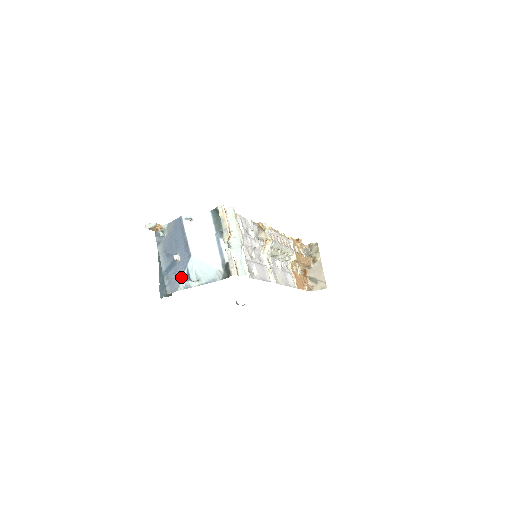
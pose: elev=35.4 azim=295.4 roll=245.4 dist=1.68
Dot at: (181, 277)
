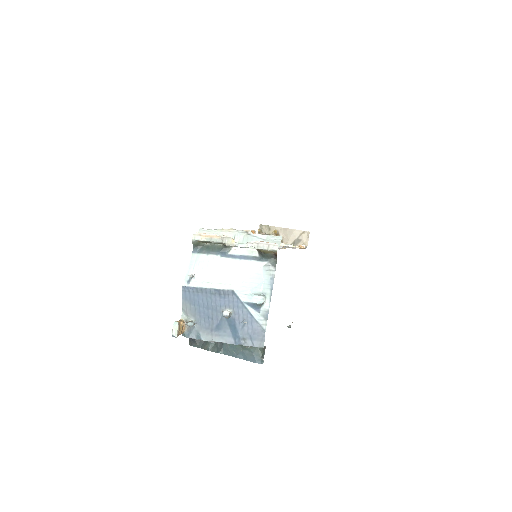
Dot at: (252, 317)
